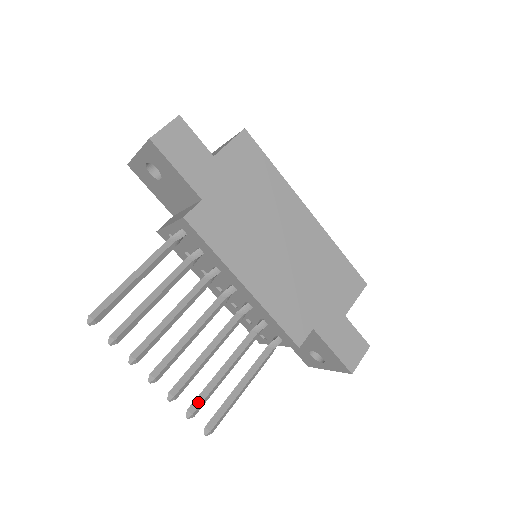
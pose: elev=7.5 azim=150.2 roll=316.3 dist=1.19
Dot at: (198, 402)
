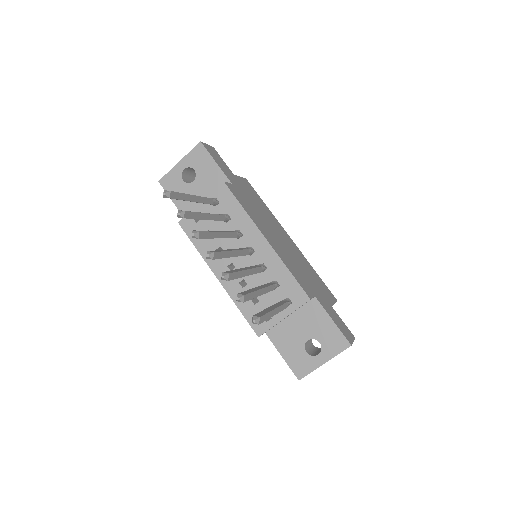
Dot at: (245, 293)
